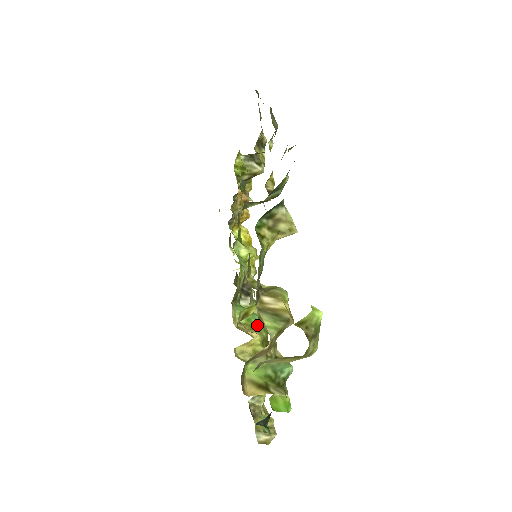
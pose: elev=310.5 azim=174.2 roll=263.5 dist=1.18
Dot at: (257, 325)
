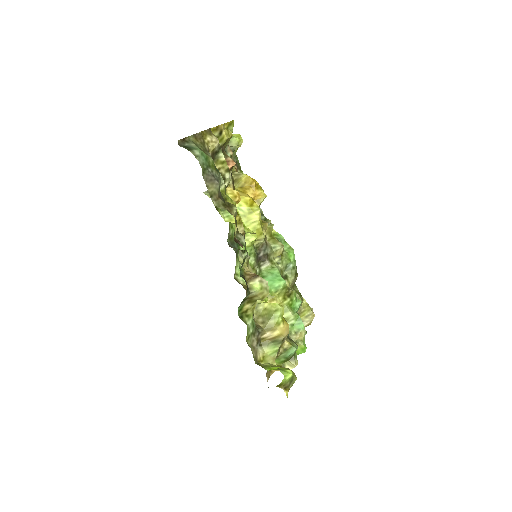
Dot at: (276, 292)
